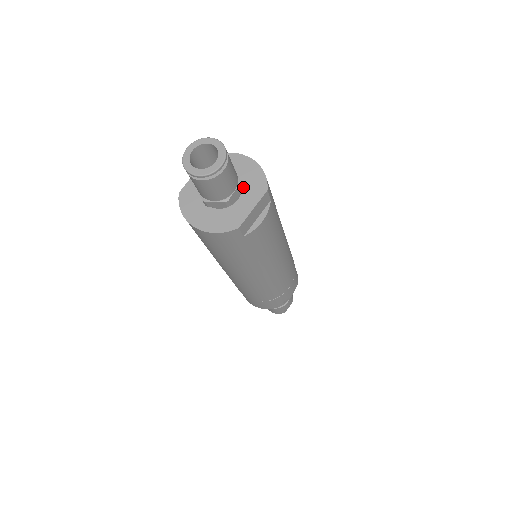
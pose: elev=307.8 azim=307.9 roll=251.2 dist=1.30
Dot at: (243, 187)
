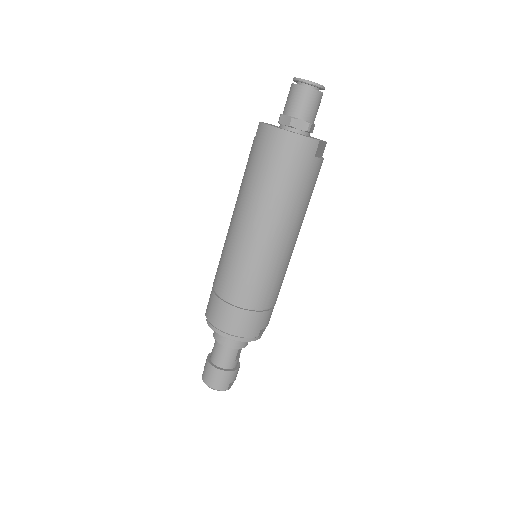
Dot at: (309, 136)
